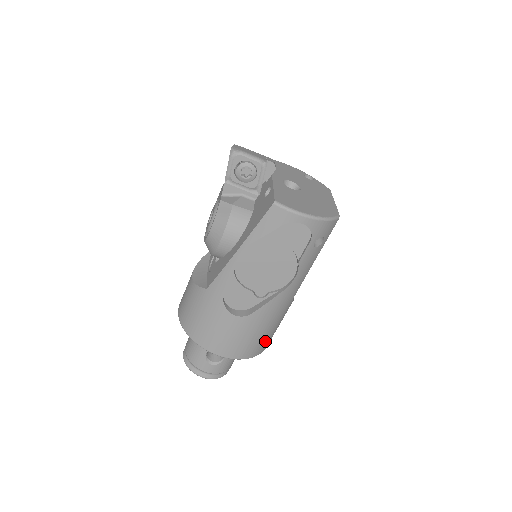
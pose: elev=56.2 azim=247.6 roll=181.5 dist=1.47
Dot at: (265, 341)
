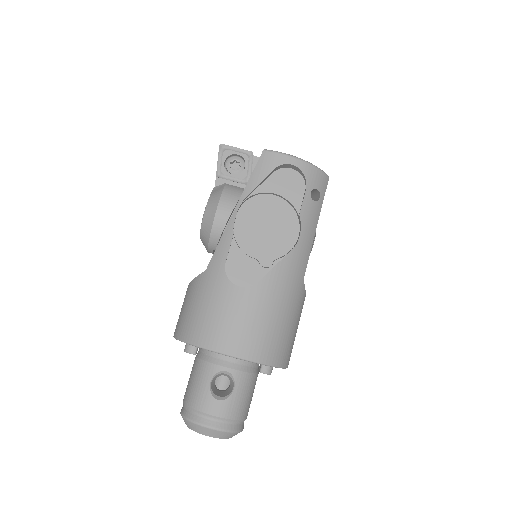
Dot at: (282, 341)
